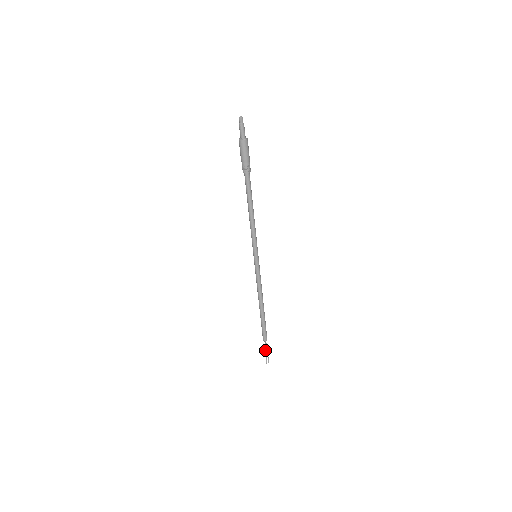
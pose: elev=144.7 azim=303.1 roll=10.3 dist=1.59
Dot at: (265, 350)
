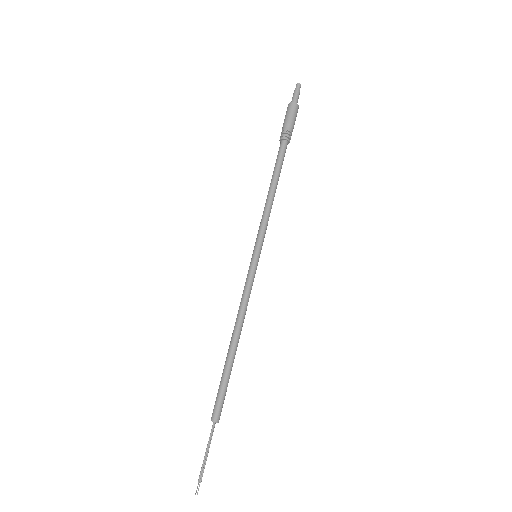
Dot at: (207, 447)
